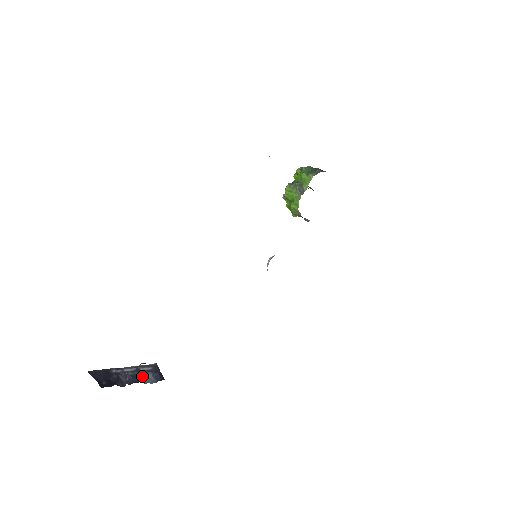
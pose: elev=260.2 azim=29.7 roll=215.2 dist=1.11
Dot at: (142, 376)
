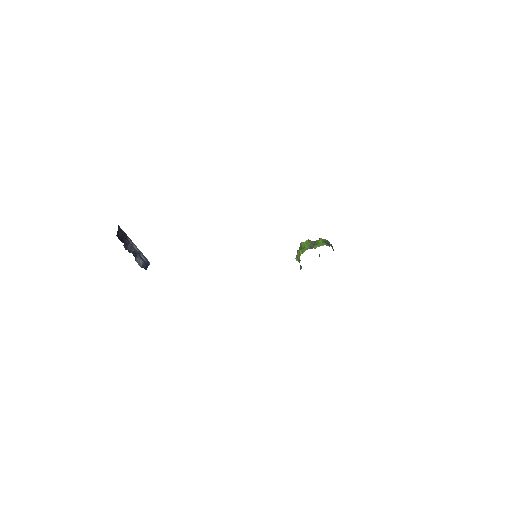
Dot at: (138, 257)
